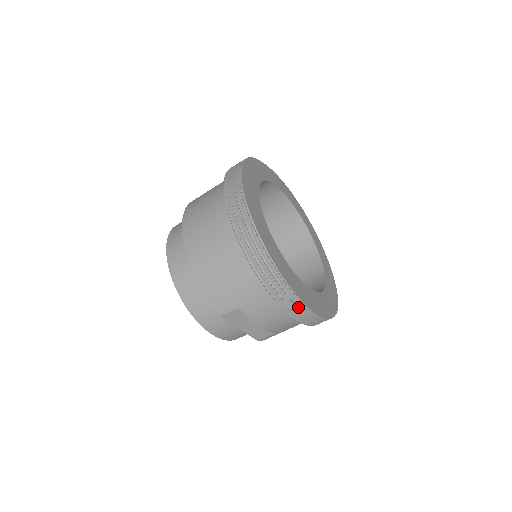
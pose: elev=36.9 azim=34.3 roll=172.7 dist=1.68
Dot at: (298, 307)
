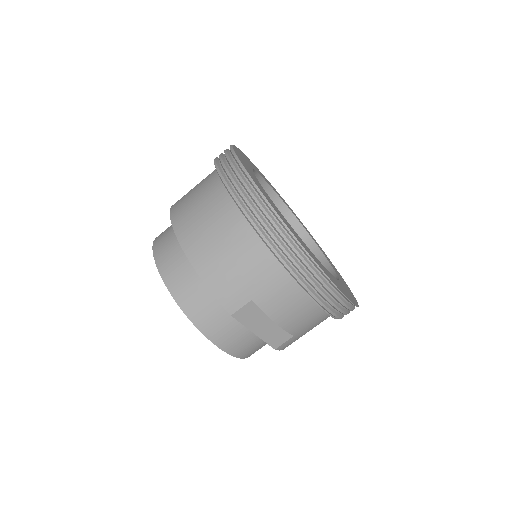
Dot at: (323, 286)
